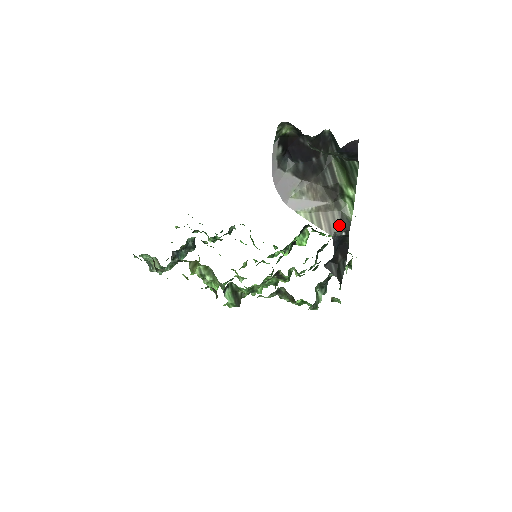
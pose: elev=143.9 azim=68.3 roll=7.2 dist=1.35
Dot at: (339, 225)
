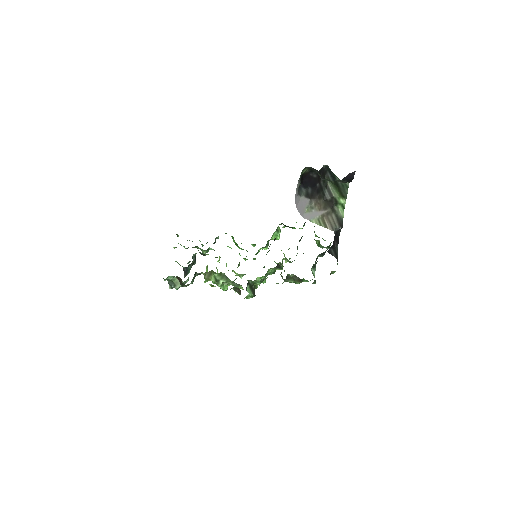
Dot at: (337, 223)
